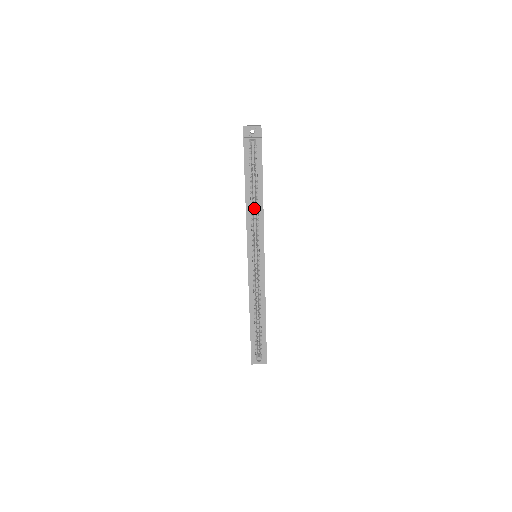
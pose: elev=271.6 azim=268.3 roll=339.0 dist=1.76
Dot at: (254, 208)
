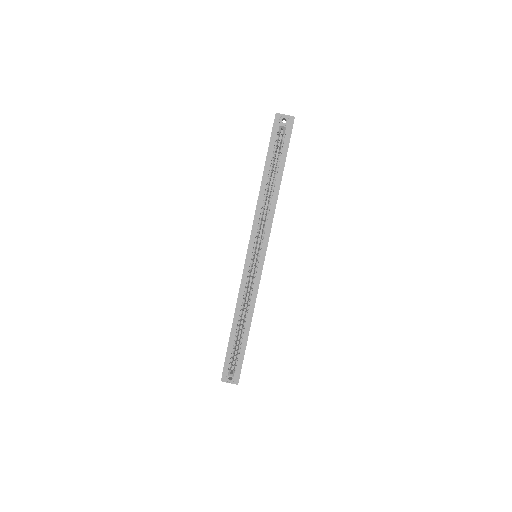
Dot at: (266, 203)
